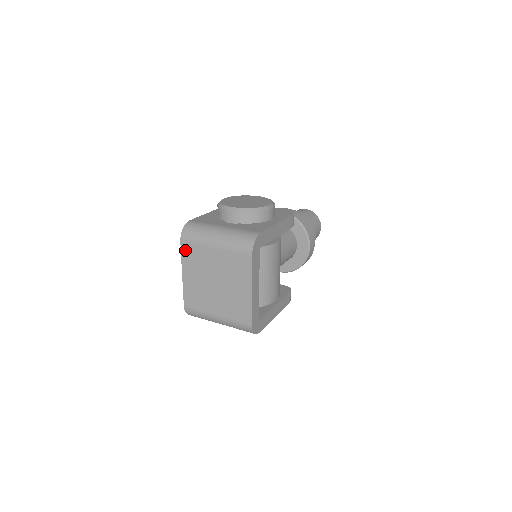
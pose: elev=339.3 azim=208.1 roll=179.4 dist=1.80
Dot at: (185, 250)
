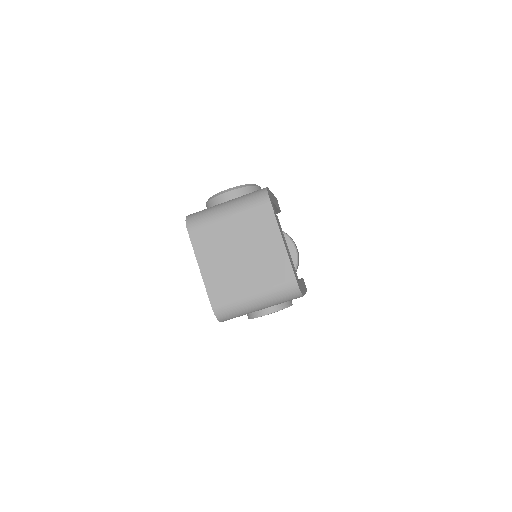
Dot at: (196, 238)
